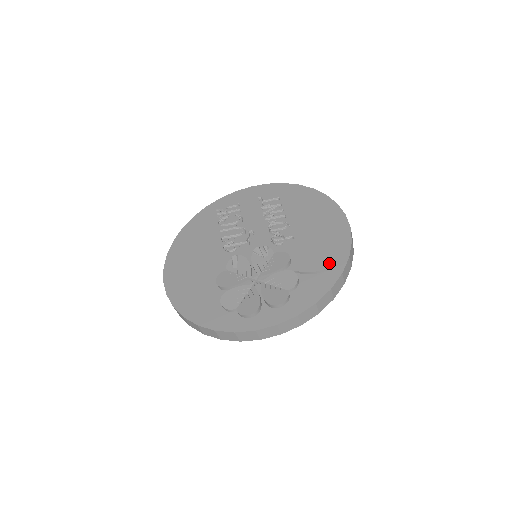
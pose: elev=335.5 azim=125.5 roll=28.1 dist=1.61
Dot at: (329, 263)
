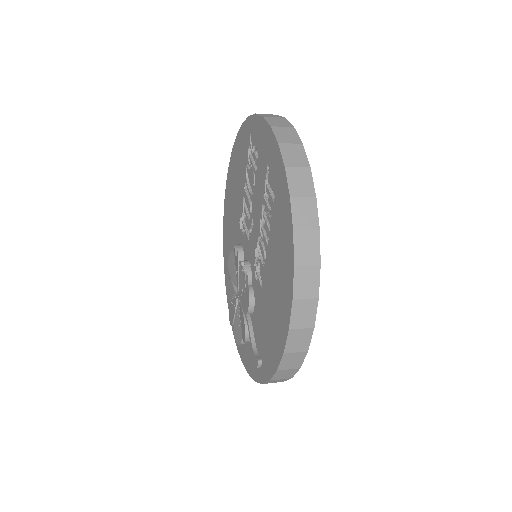
Dot at: (257, 362)
